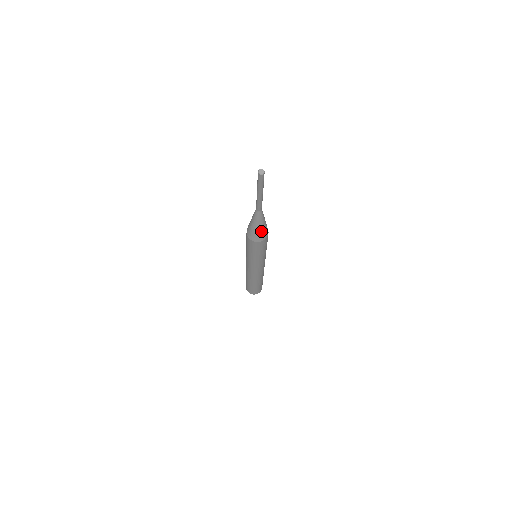
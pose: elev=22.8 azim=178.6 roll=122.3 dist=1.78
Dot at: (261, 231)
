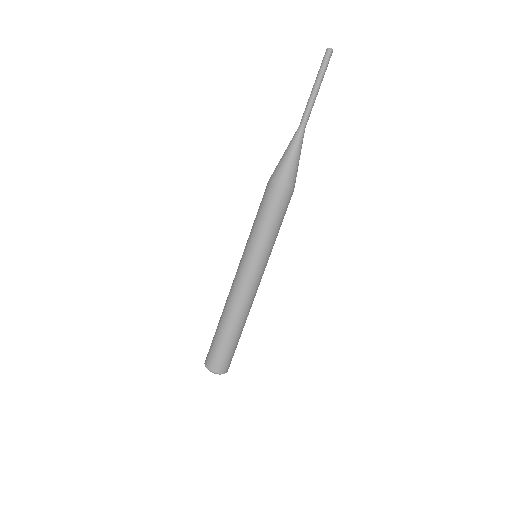
Dot at: (288, 166)
